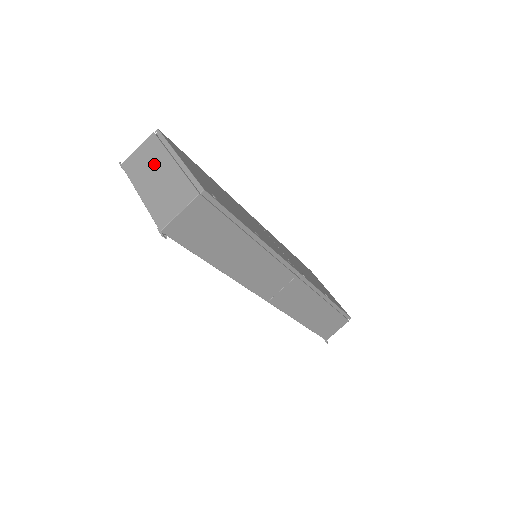
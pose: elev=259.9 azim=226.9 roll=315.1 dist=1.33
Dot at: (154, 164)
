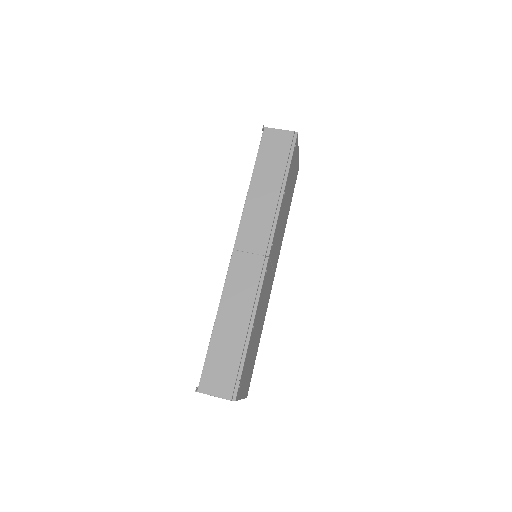
Dot at: occluded
